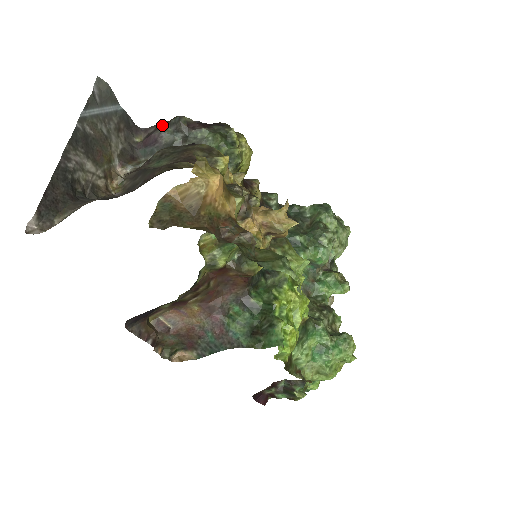
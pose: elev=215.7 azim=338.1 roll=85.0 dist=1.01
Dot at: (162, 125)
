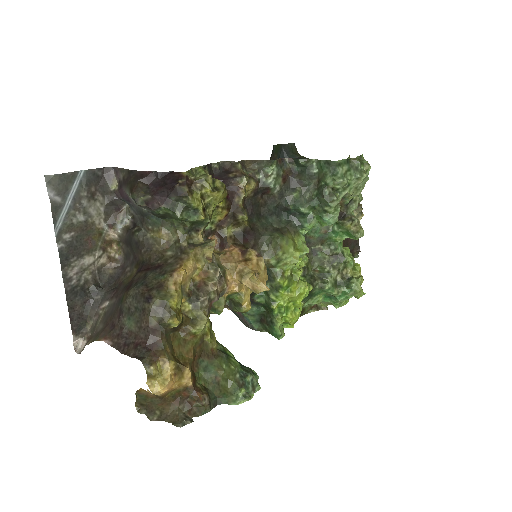
Dot at: (126, 185)
